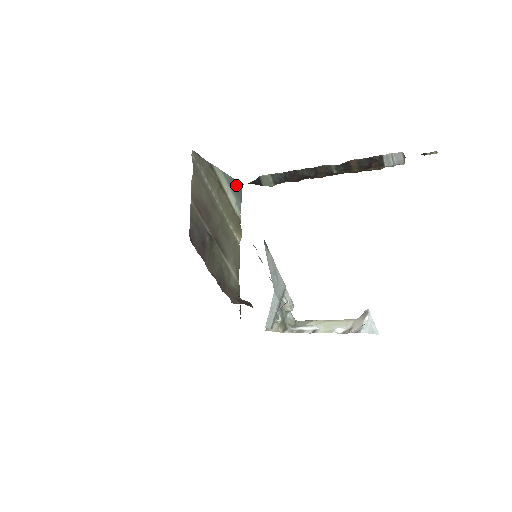
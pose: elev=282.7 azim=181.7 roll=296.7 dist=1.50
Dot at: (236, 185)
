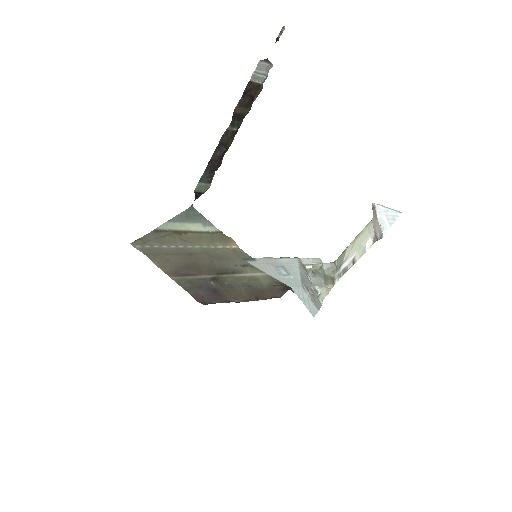
Dot at: (188, 214)
